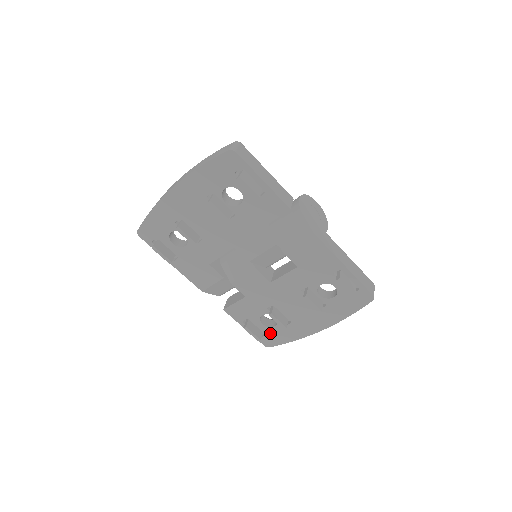
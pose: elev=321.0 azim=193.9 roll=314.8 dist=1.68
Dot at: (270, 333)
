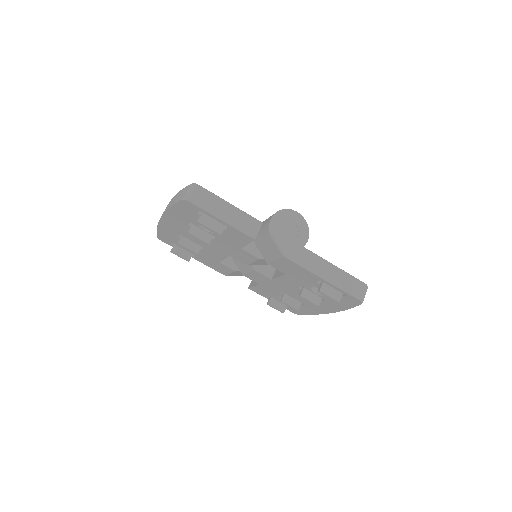
Dot at: occluded
